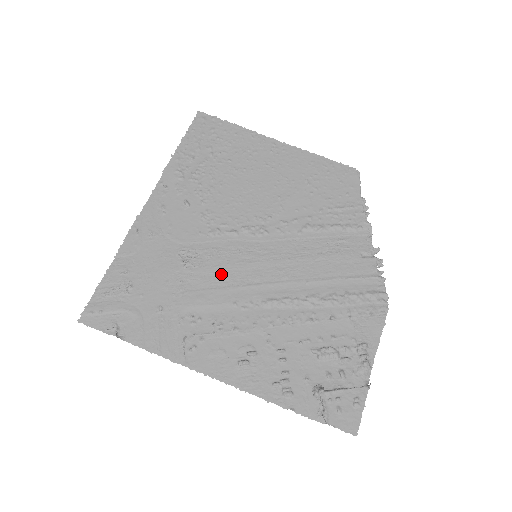
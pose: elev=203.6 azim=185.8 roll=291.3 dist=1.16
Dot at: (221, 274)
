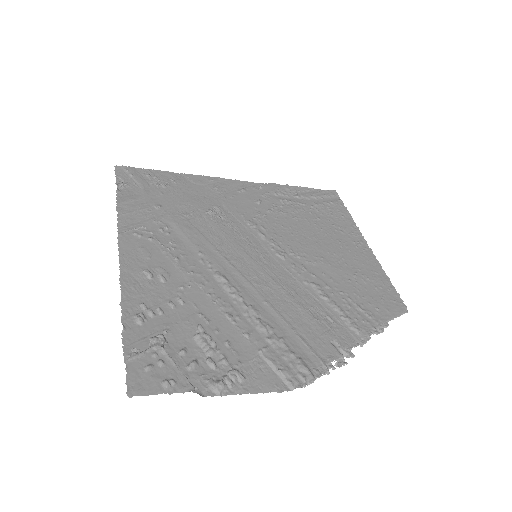
Dot at: (220, 237)
